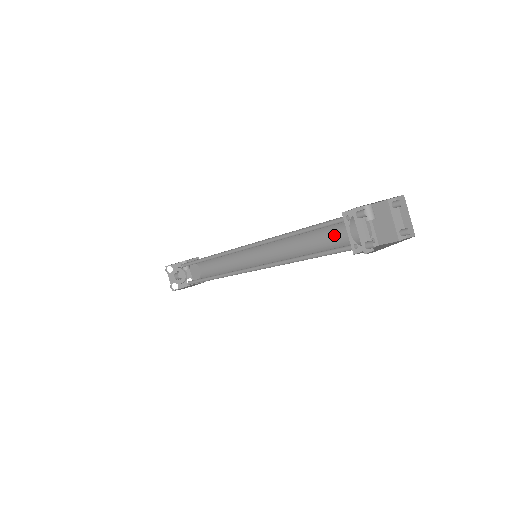
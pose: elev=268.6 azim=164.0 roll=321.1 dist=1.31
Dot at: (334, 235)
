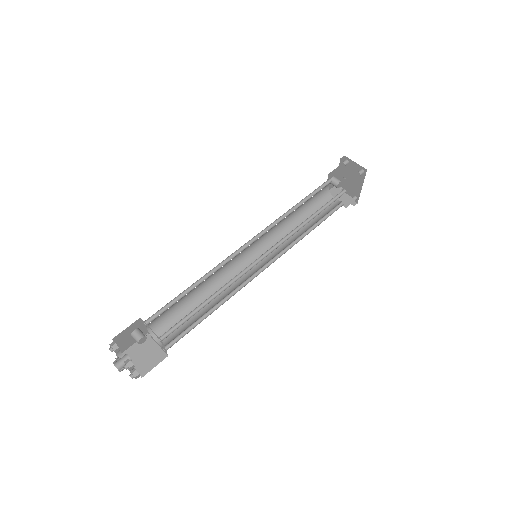
Dot at: occluded
